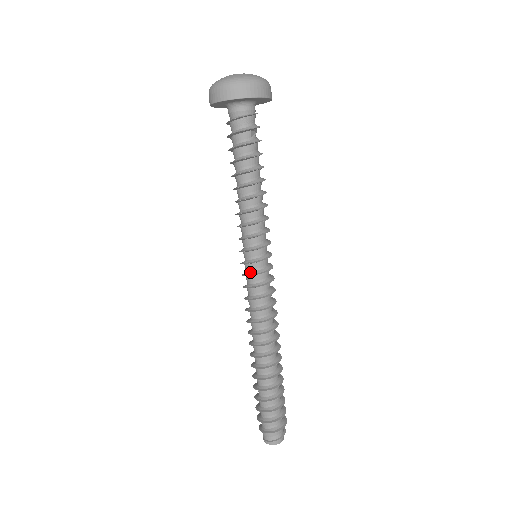
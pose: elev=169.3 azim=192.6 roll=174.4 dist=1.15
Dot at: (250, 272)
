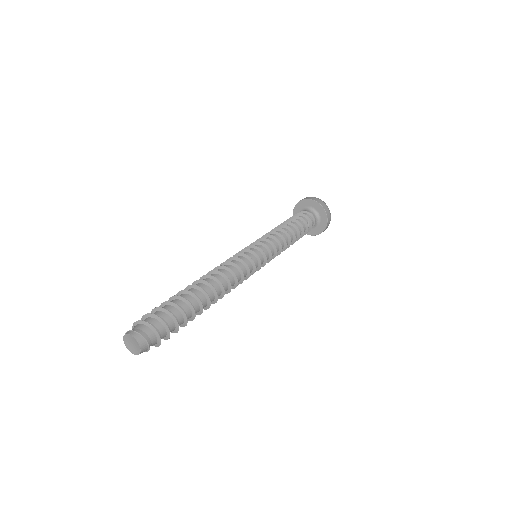
Dot at: (249, 251)
